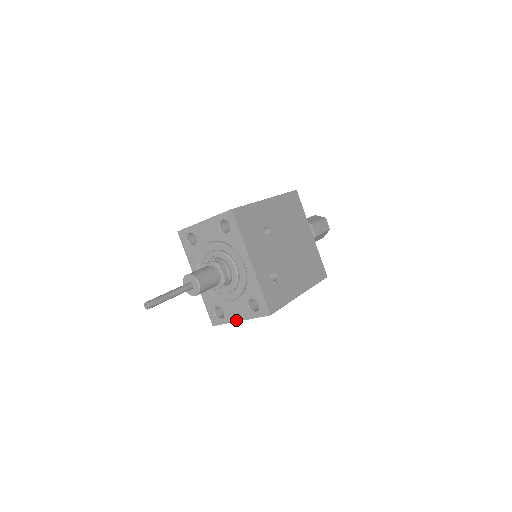
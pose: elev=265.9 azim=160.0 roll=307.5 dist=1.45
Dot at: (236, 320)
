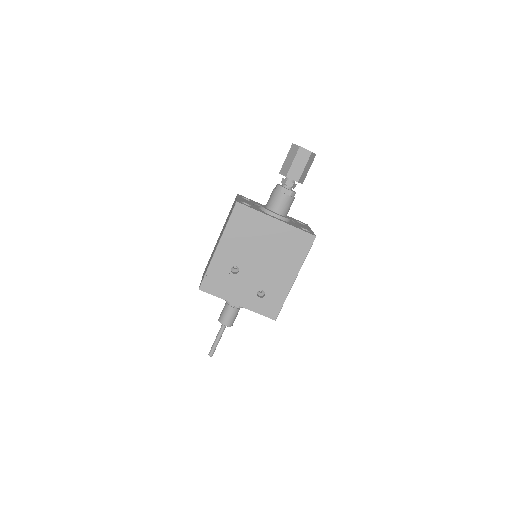
Dot at: occluded
